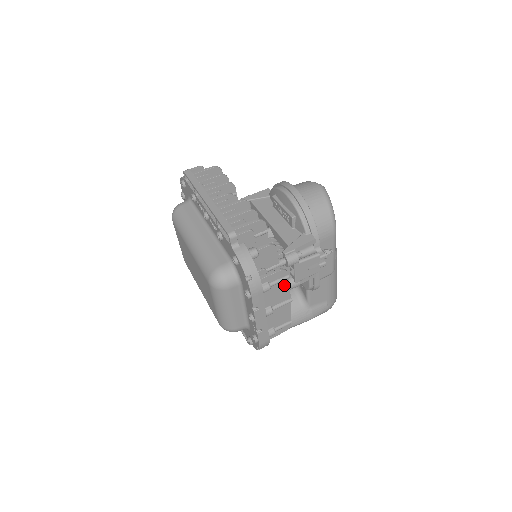
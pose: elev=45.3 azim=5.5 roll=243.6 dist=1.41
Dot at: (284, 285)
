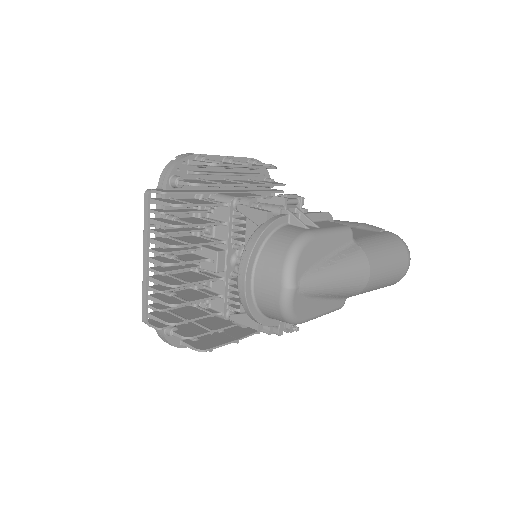
Dot at: (215, 345)
